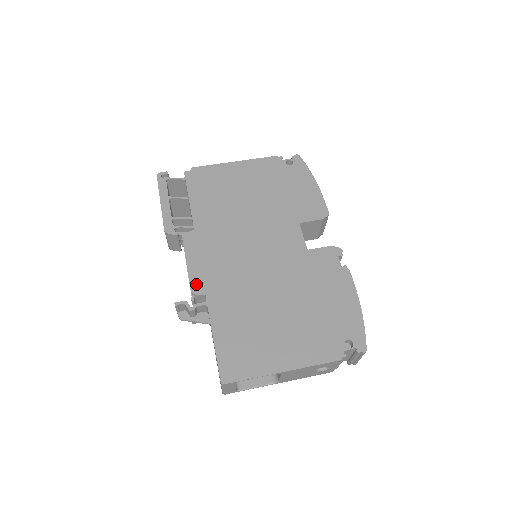
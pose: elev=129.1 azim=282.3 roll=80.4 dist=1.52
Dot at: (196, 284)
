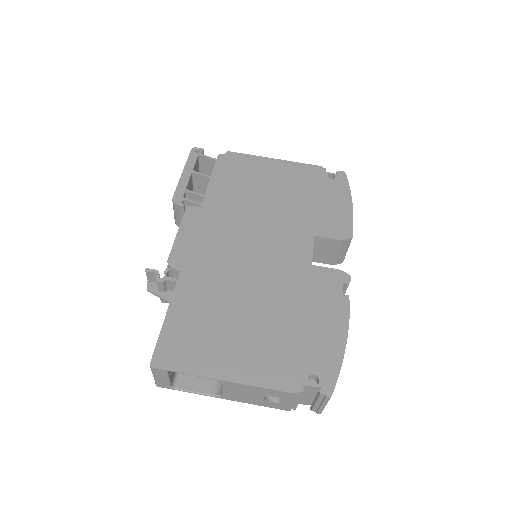
Dot at: (176, 257)
